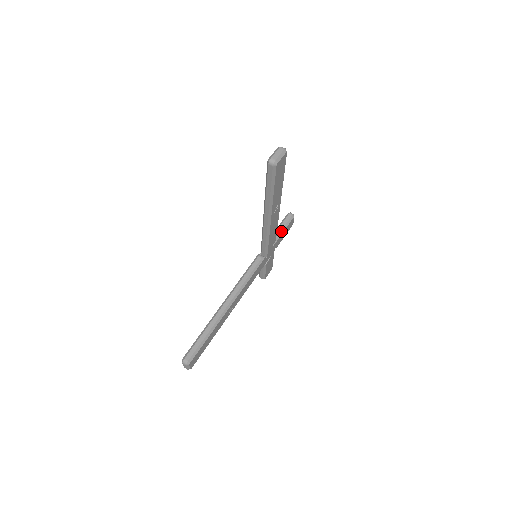
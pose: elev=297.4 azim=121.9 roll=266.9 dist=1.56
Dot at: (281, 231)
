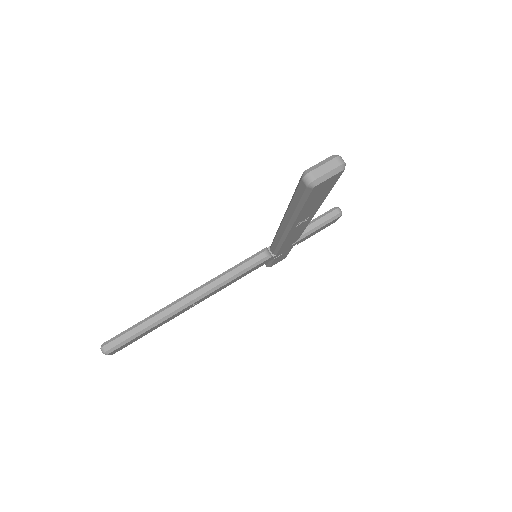
Dot at: (312, 229)
